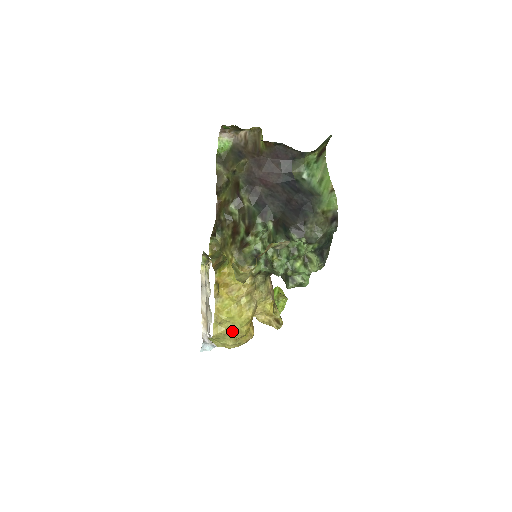
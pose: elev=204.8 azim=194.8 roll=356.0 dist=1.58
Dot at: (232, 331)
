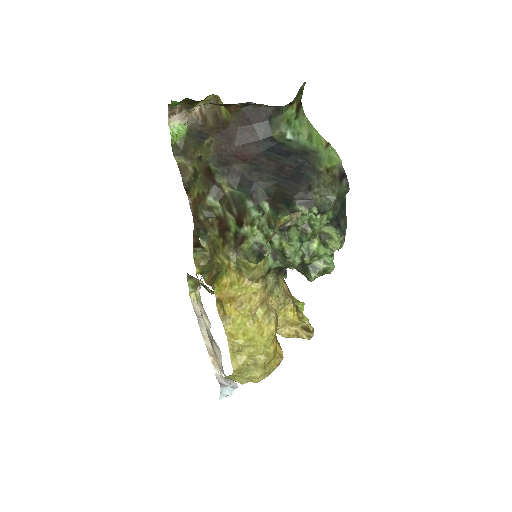
Dot at: (256, 357)
